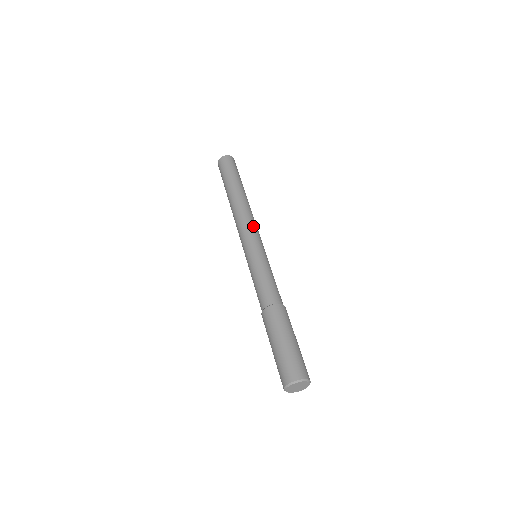
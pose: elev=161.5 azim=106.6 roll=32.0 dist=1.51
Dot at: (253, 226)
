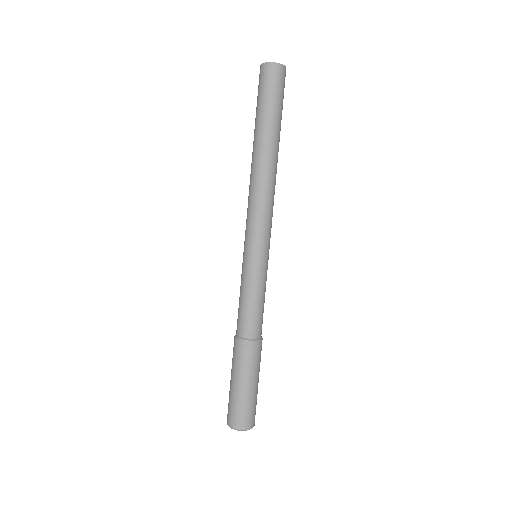
Dot at: (258, 216)
